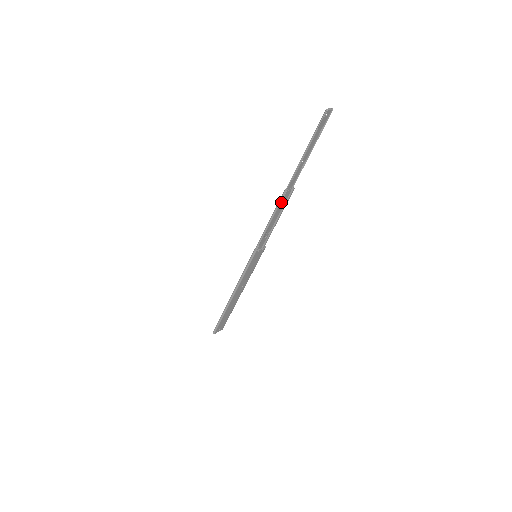
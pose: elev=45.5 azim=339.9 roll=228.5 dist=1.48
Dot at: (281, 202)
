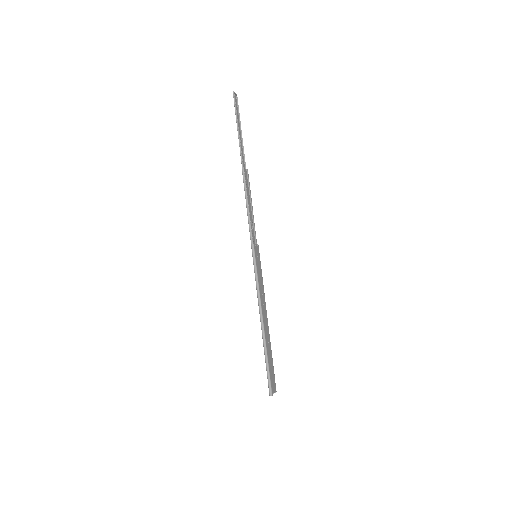
Dot at: (245, 182)
